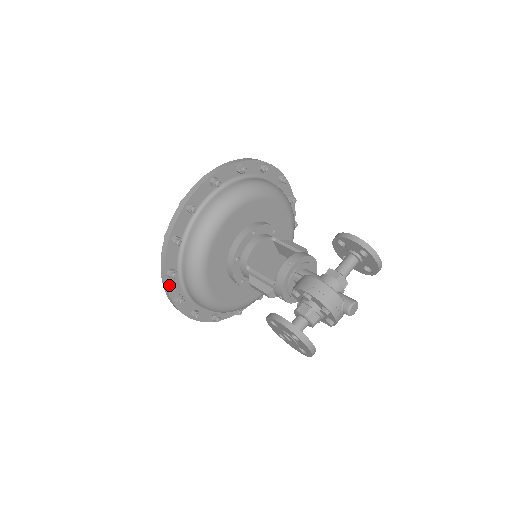
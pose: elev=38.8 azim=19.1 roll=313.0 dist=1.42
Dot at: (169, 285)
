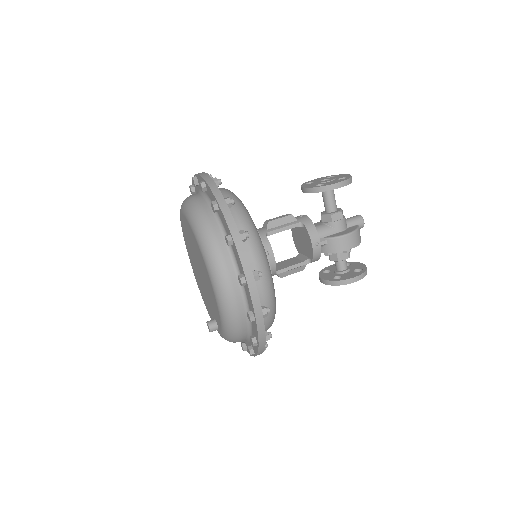
Dot at: occluded
